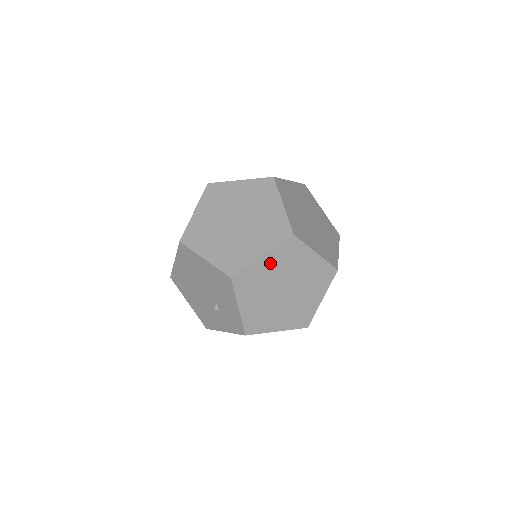
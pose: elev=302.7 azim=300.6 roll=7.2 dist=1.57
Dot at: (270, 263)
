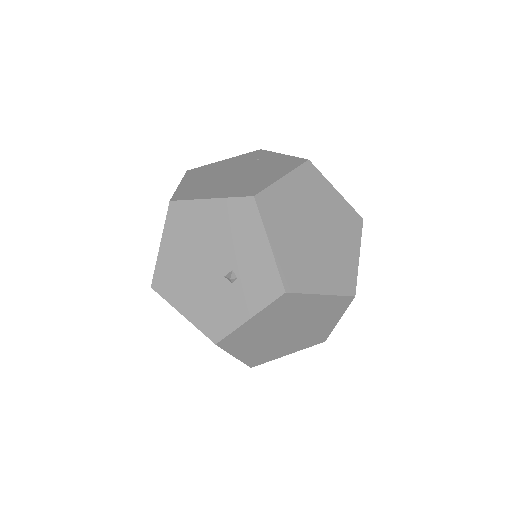
Dot at: (293, 189)
